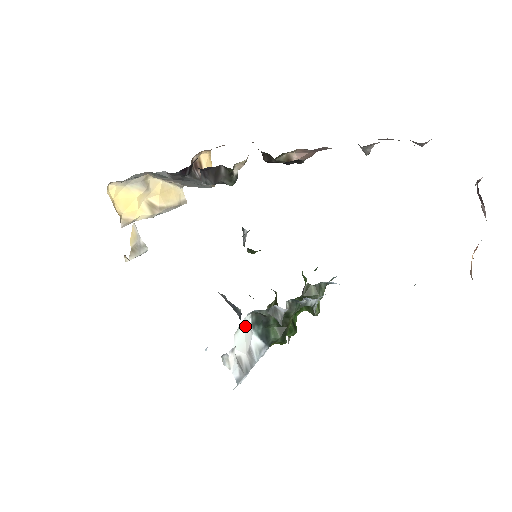
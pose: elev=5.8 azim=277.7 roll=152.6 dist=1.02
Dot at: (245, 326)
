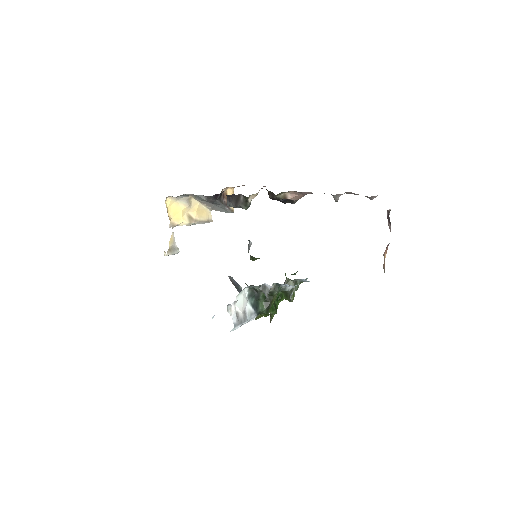
Dot at: (244, 295)
